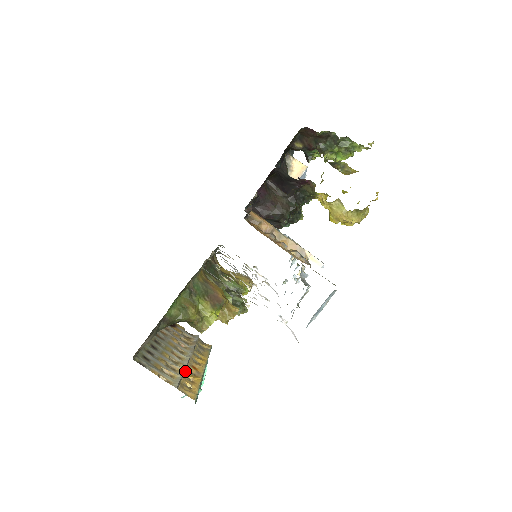
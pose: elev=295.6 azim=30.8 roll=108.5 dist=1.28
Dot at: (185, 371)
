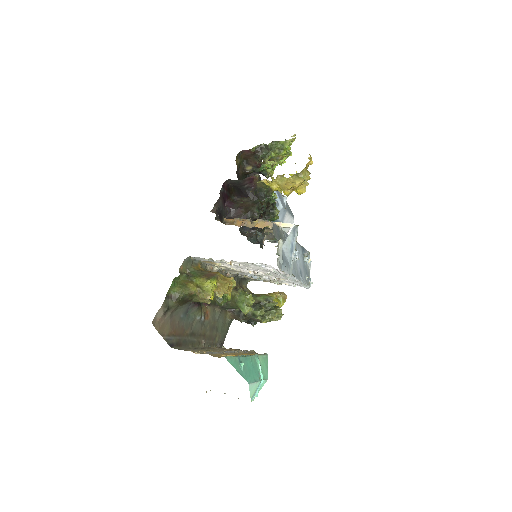
Dot at: (224, 354)
